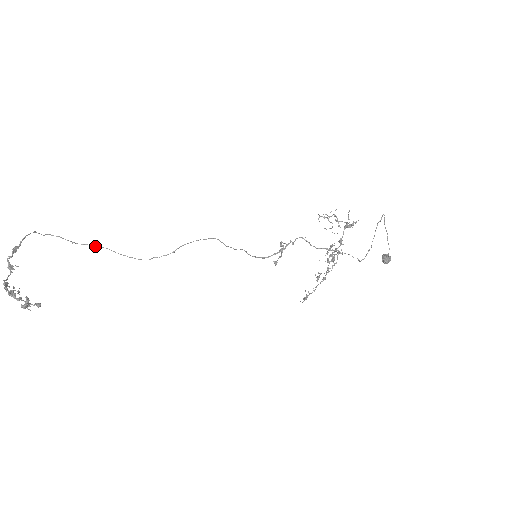
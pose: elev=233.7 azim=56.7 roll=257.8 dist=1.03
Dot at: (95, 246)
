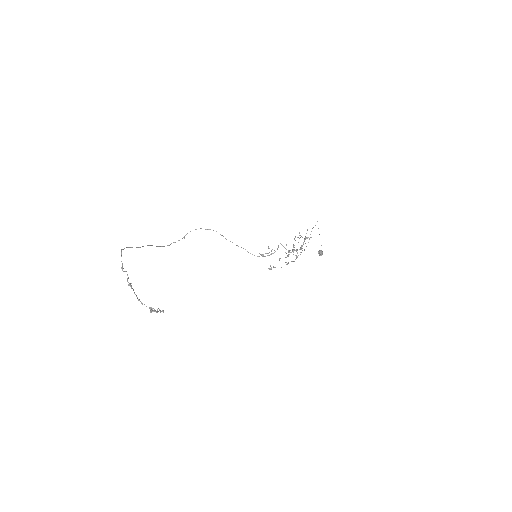
Dot at: occluded
